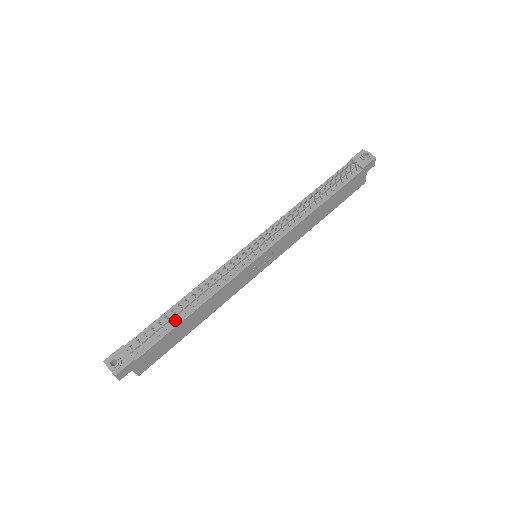
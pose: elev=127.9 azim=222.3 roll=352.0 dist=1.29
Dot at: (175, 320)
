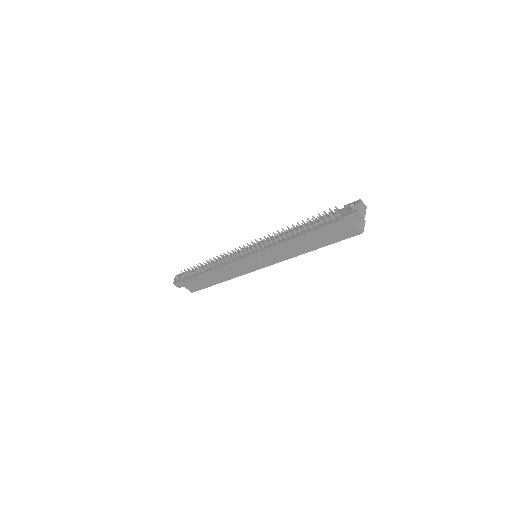
Dot at: (202, 271)
